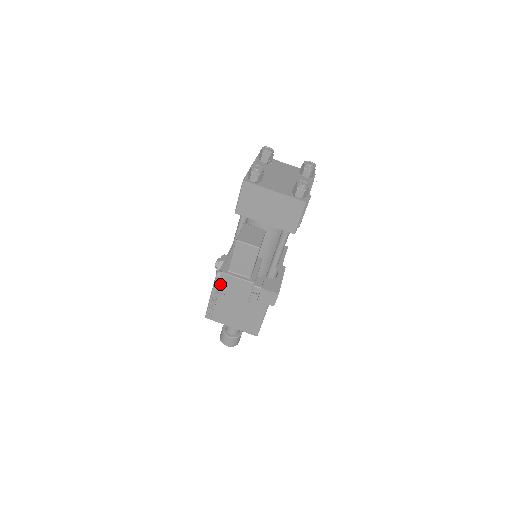
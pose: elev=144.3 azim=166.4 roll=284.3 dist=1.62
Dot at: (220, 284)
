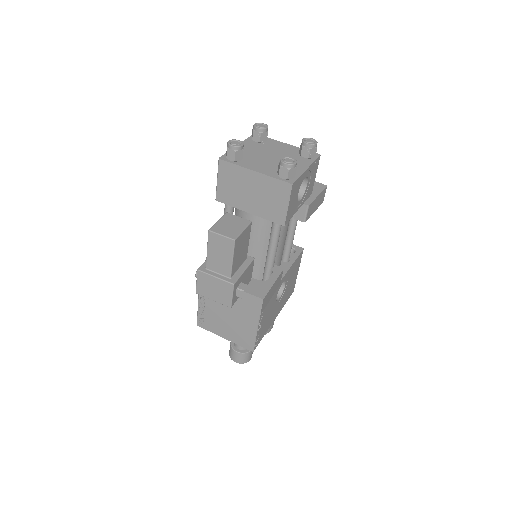
Dot at: (198, 284)
